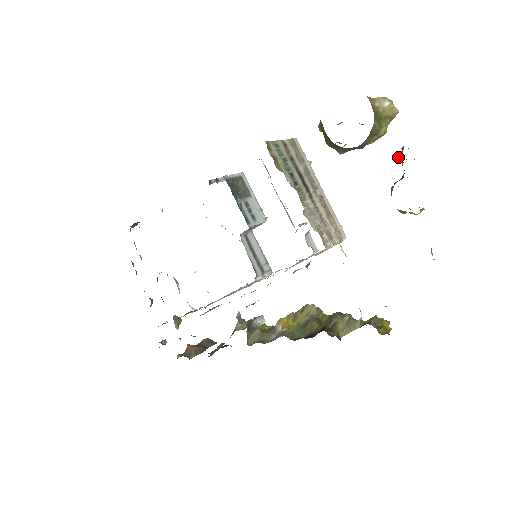
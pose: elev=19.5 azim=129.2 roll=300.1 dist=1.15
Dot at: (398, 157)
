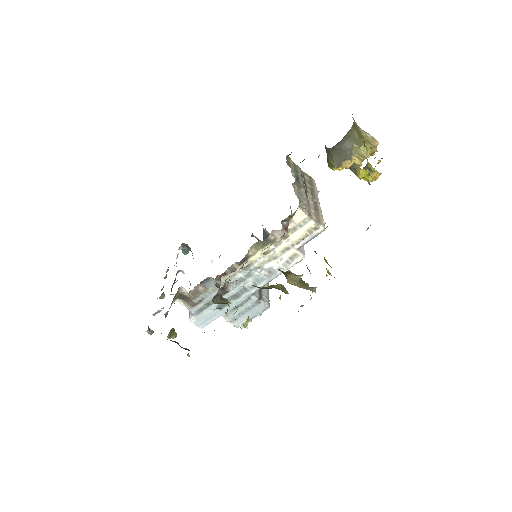
Dot at: occluded
